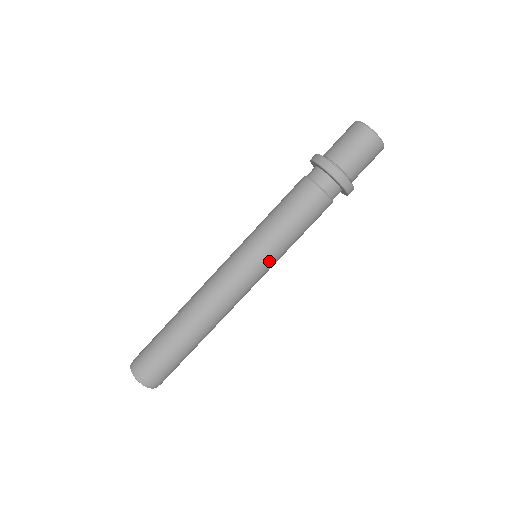
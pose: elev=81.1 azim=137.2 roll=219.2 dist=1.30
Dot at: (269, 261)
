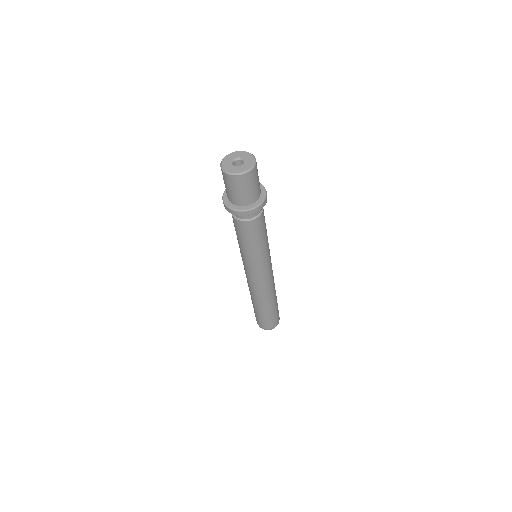
Dot at: (255, 264)
